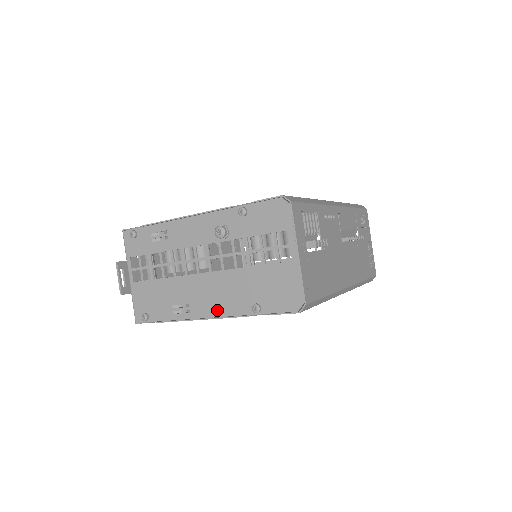
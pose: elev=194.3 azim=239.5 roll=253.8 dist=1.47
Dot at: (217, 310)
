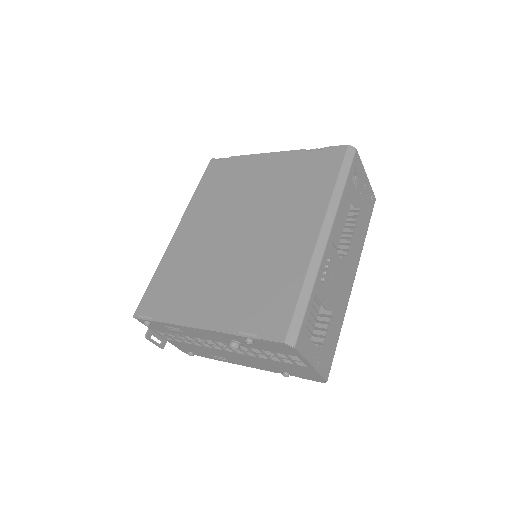
Dot at: (252, 366)
